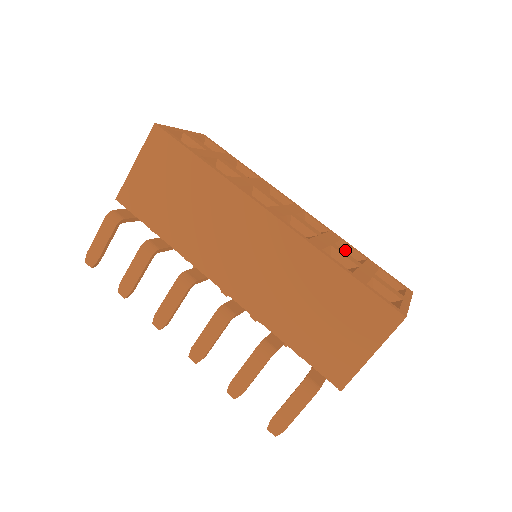
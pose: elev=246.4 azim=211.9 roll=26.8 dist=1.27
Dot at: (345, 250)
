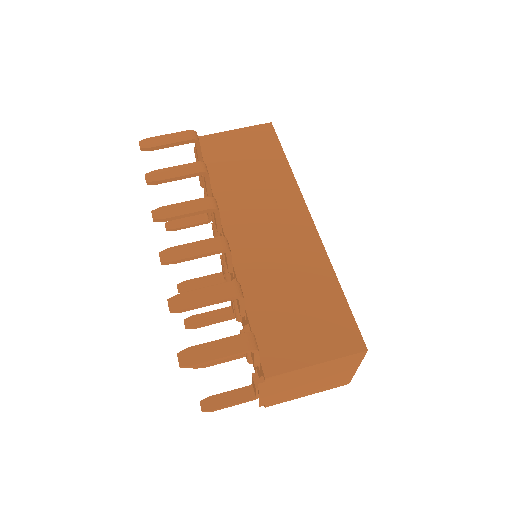
Dot at: occluded
